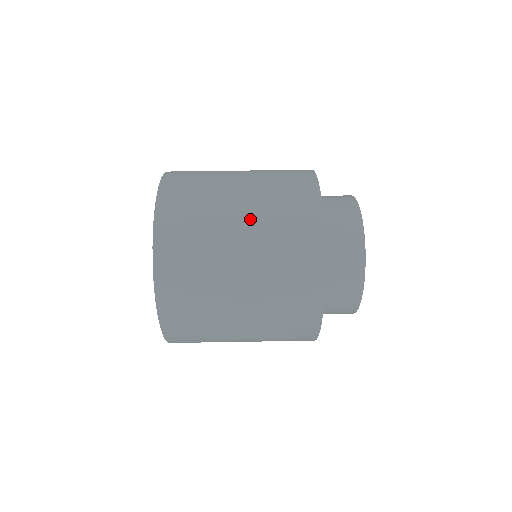
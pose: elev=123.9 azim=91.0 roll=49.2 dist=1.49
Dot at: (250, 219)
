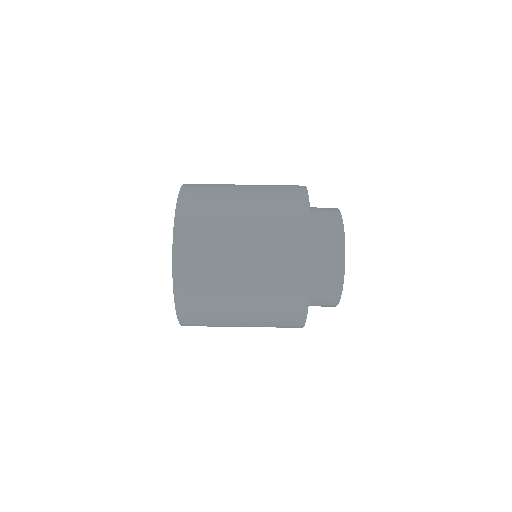
Dot at: (251, 263)
